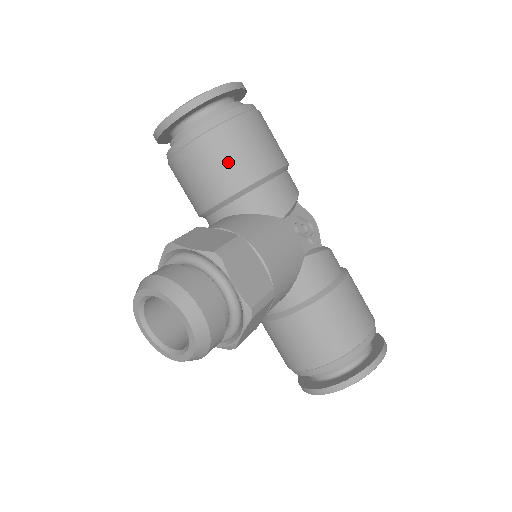
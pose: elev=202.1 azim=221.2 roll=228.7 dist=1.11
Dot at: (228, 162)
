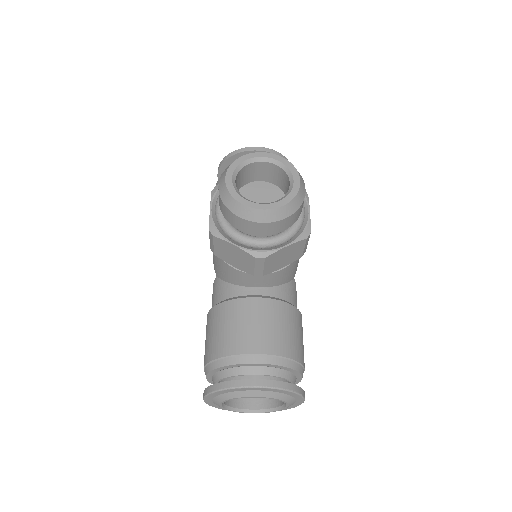
Dot at: occluded
